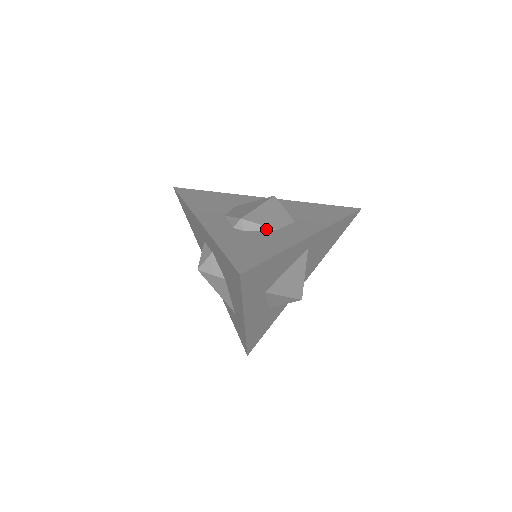
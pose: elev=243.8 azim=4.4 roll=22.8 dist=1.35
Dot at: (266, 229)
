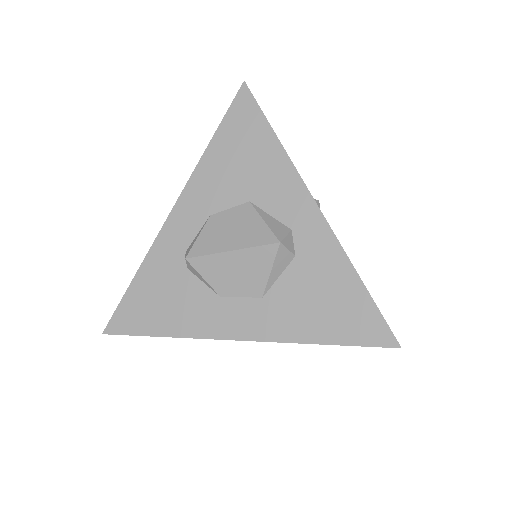
Dot at: (209, 286)
